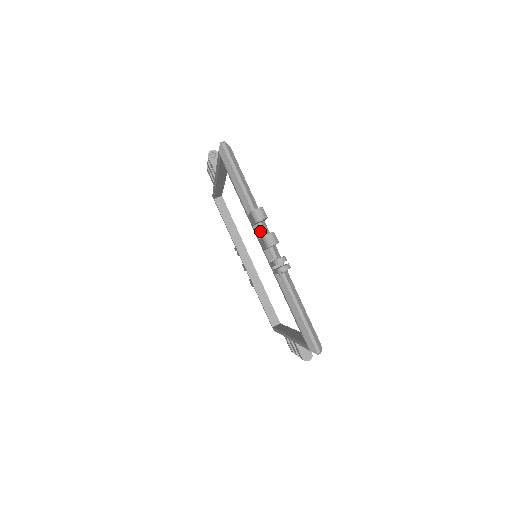
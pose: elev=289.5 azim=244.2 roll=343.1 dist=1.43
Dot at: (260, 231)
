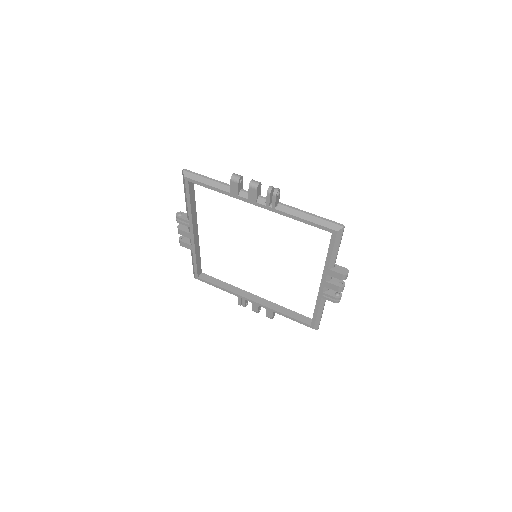
Dot at: (245, 193)
